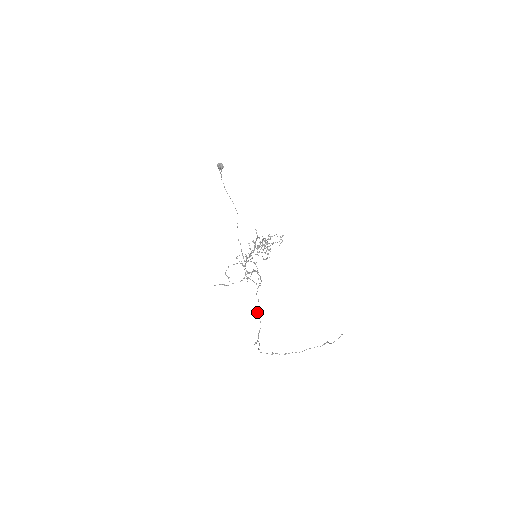
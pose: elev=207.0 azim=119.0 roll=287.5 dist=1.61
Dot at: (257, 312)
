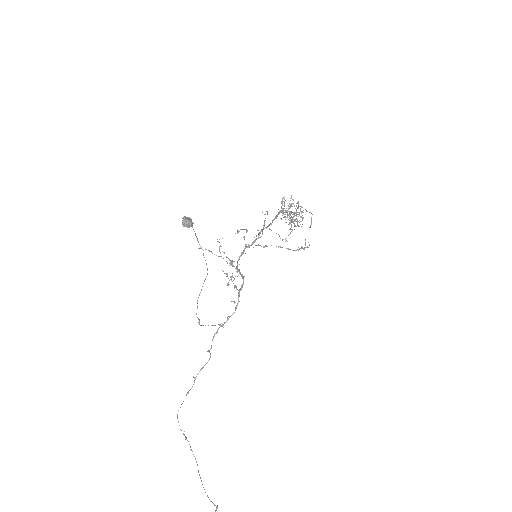
Dot at: (208, 350)
